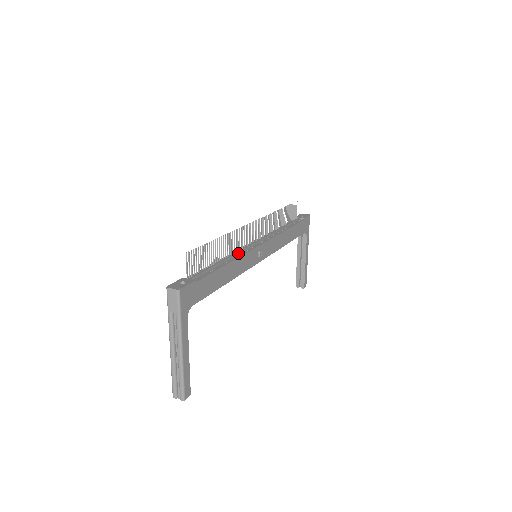
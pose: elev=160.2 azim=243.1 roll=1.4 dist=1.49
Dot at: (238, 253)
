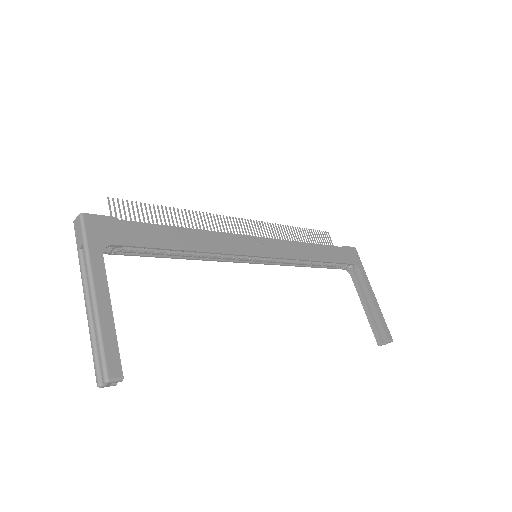
Dot at: occluded
